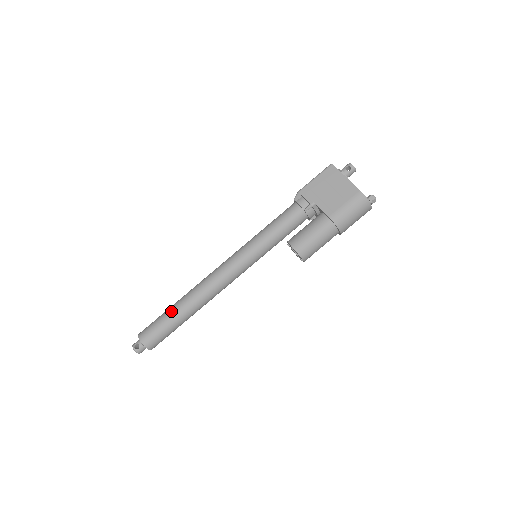
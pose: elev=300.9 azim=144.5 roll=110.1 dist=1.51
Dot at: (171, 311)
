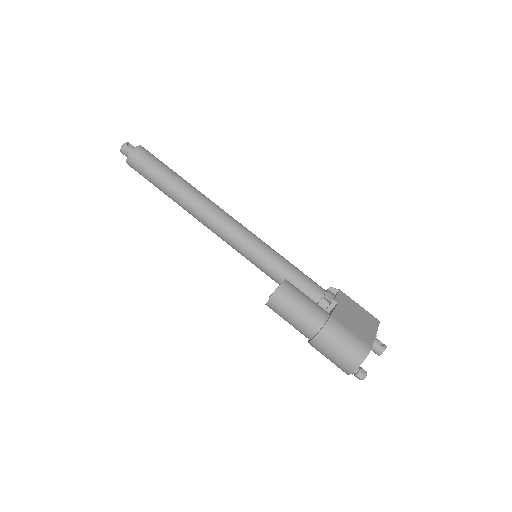
Dot at: (177, 174)
